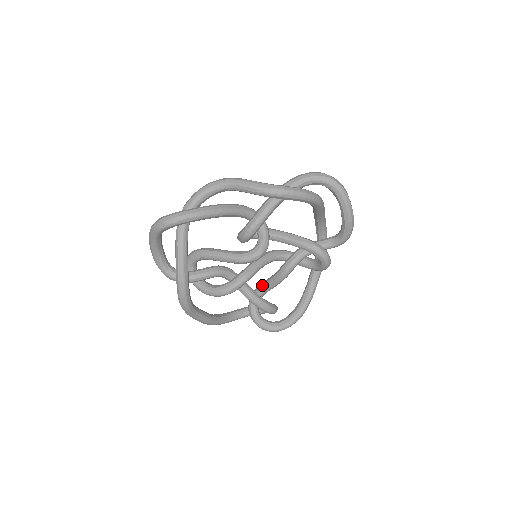
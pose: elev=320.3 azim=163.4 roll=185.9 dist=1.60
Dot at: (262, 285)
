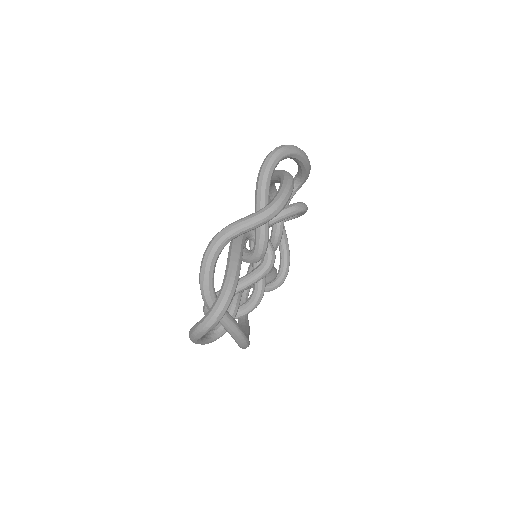
Dot at: occluded
